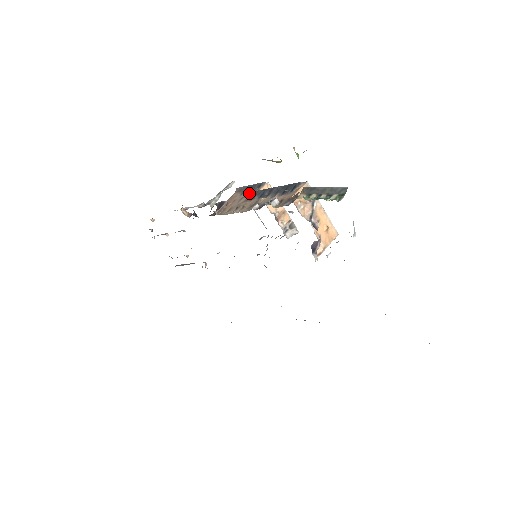
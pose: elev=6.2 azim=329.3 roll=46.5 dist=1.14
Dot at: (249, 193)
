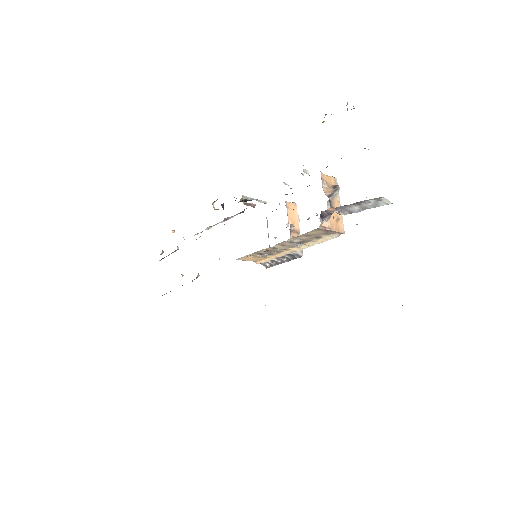
Dot at: occluded
